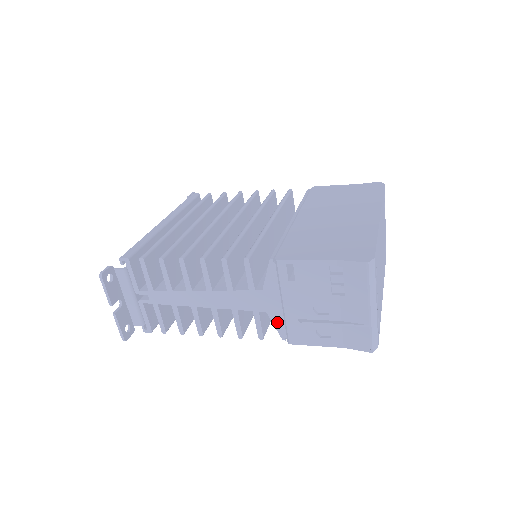
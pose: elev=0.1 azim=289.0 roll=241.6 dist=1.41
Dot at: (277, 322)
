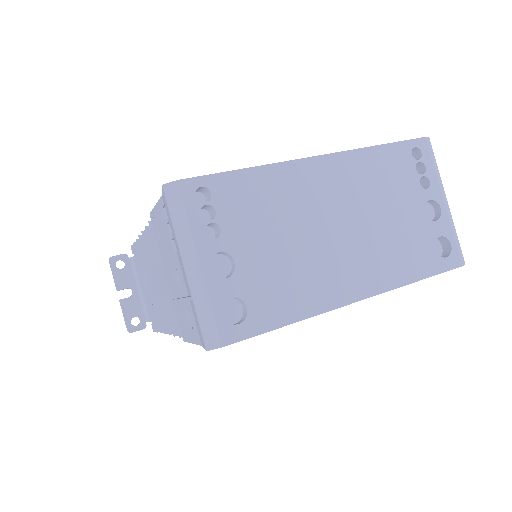
Dot at: occluded
